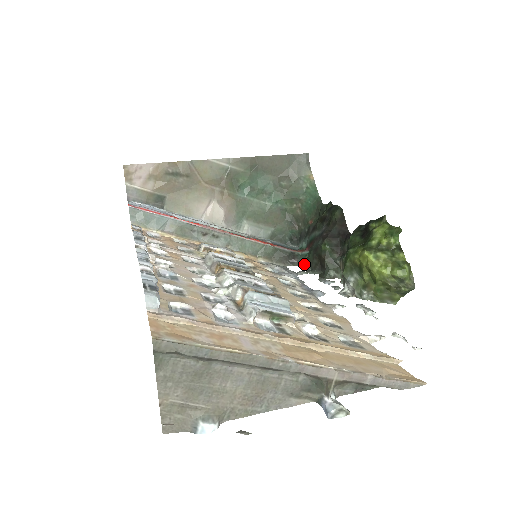
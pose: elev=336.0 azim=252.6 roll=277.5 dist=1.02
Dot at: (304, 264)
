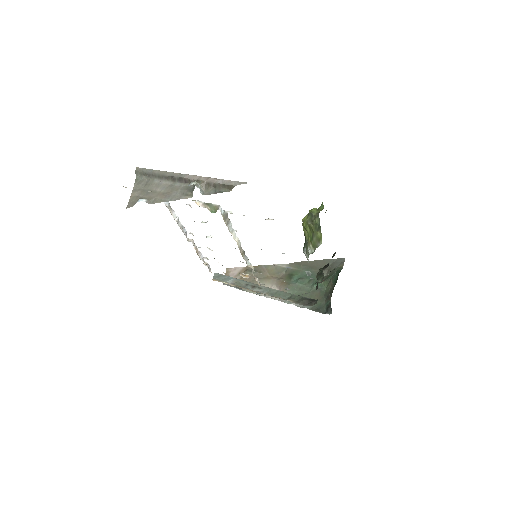
Dot at: occluded
